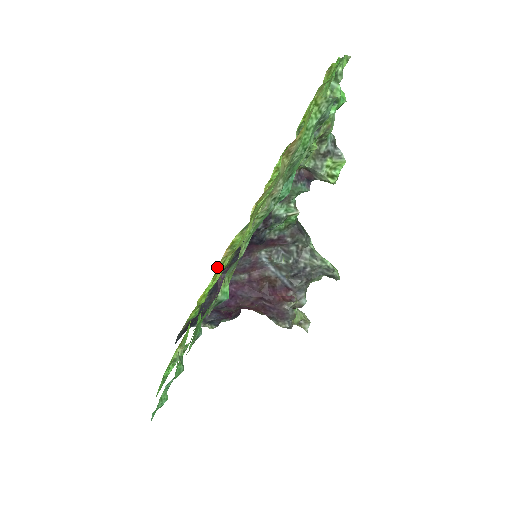
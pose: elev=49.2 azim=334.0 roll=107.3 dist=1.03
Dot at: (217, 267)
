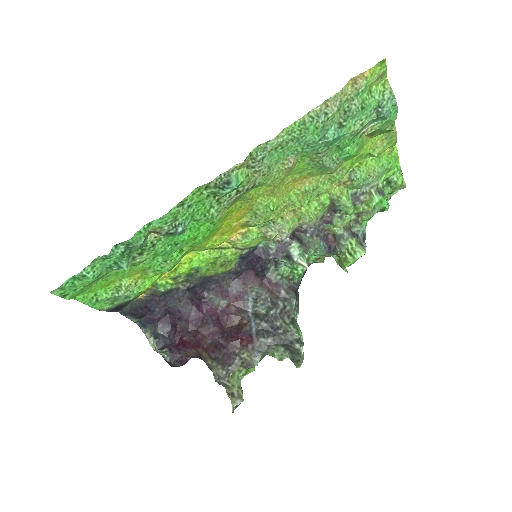
Dot at: (221, 244)
